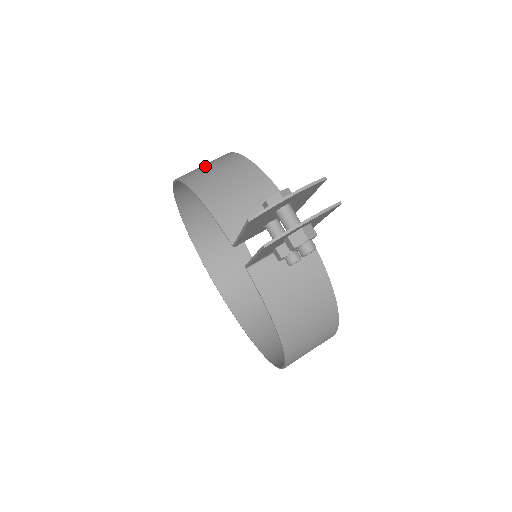
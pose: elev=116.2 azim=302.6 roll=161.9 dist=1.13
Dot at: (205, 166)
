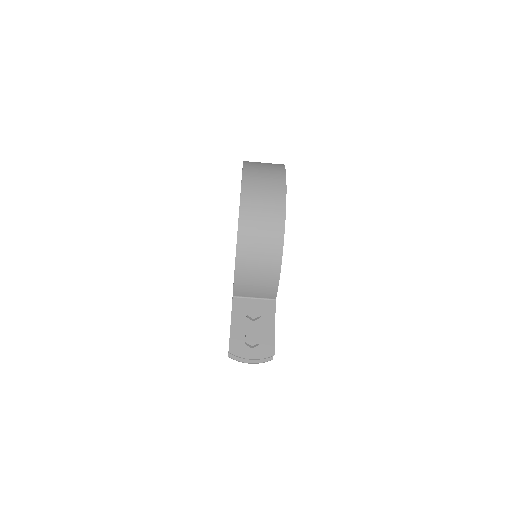
Dot at: (260, 230)
